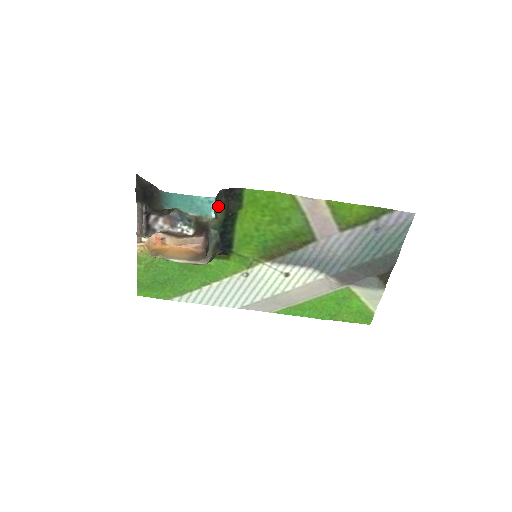
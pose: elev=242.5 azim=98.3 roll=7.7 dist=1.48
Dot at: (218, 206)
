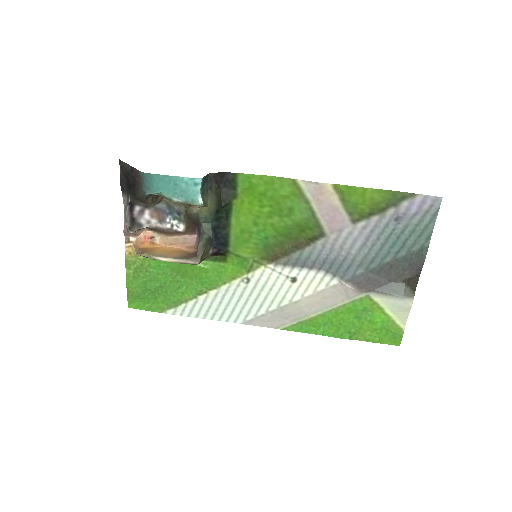
Dot at: (207, 192)
